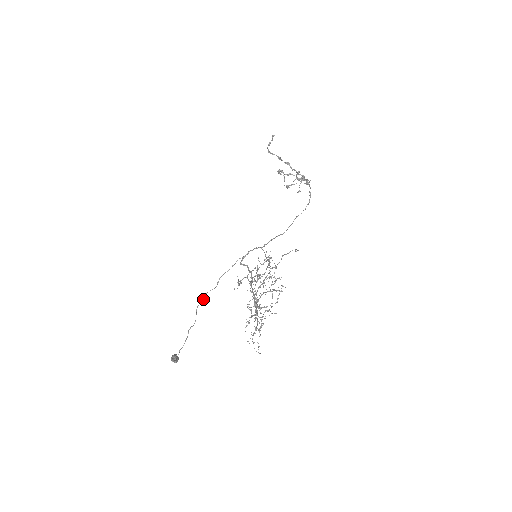
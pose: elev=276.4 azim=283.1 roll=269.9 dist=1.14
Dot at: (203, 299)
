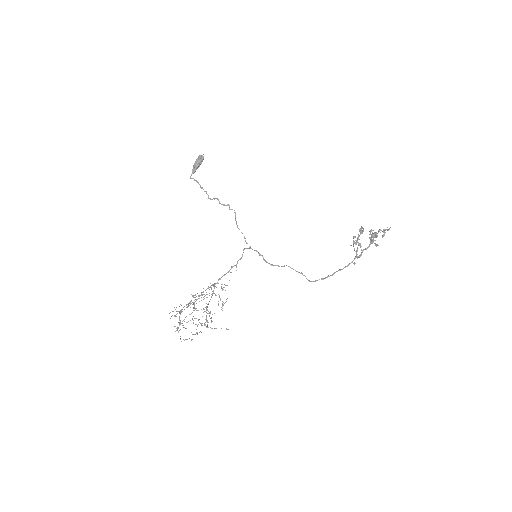
Dot at: (224, 205)
